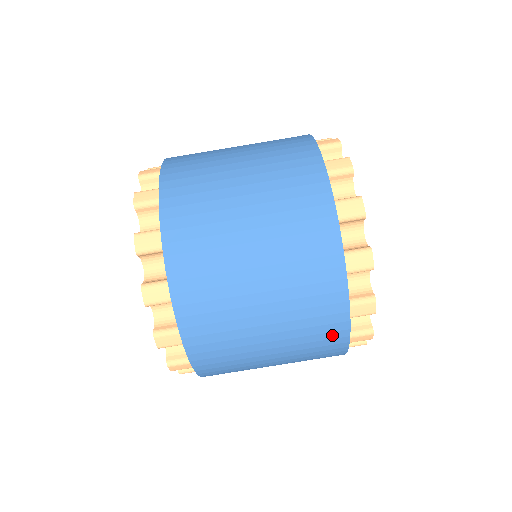
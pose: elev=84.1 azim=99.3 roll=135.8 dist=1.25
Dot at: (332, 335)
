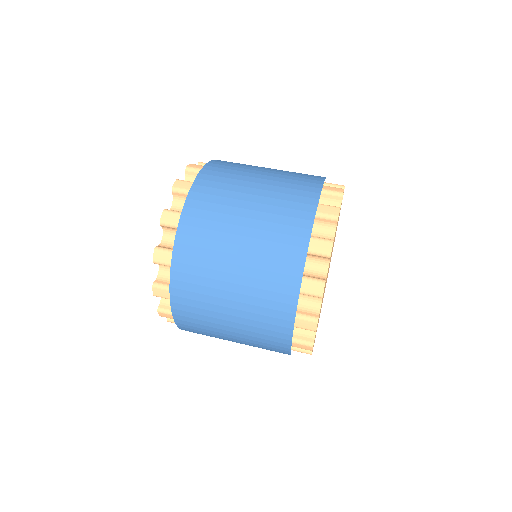
Dot at: (278, 335)
